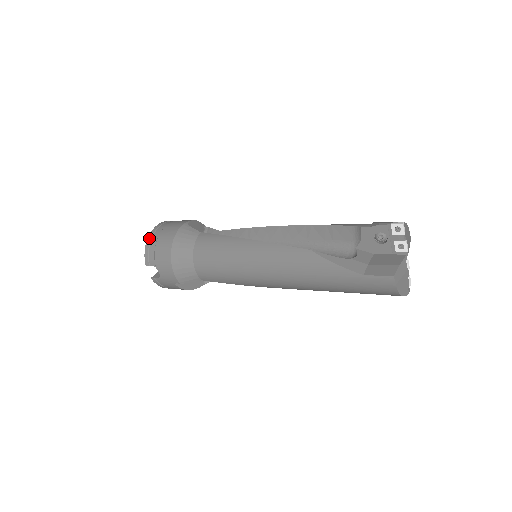
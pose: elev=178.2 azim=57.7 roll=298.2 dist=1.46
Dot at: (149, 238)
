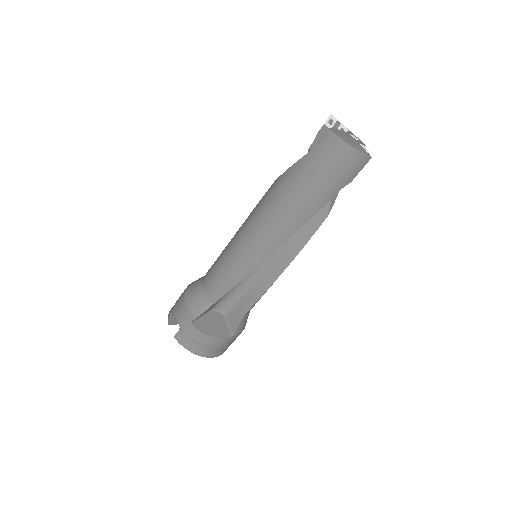
Dot at: occluded
